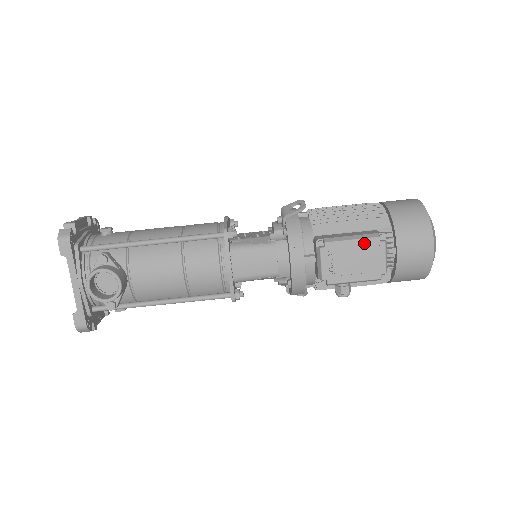
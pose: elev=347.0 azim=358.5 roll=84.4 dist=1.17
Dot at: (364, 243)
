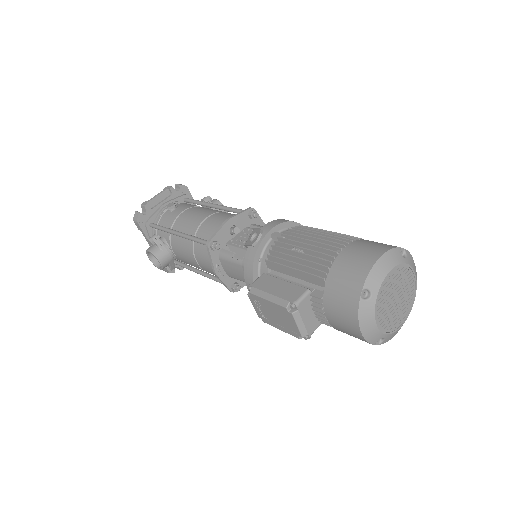
Dot at: (276, 306)
